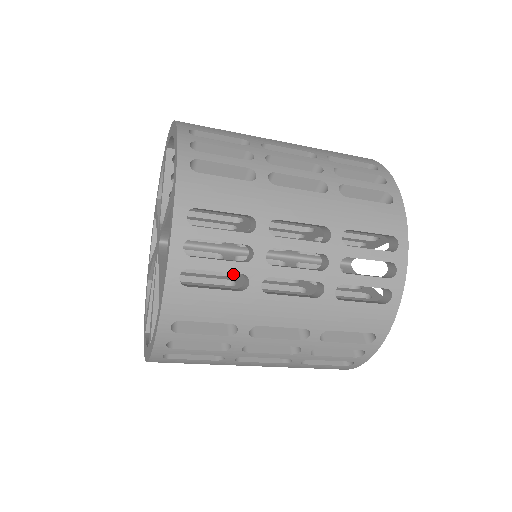
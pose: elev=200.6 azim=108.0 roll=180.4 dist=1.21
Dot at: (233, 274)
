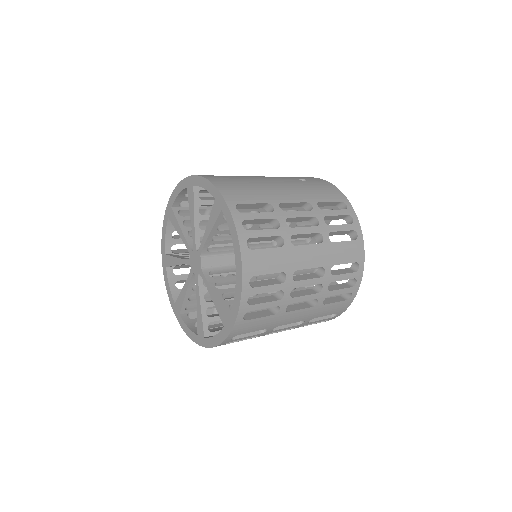
Dot at: occluded
